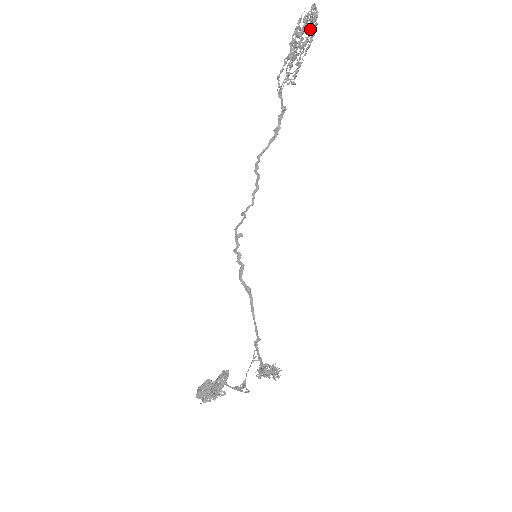
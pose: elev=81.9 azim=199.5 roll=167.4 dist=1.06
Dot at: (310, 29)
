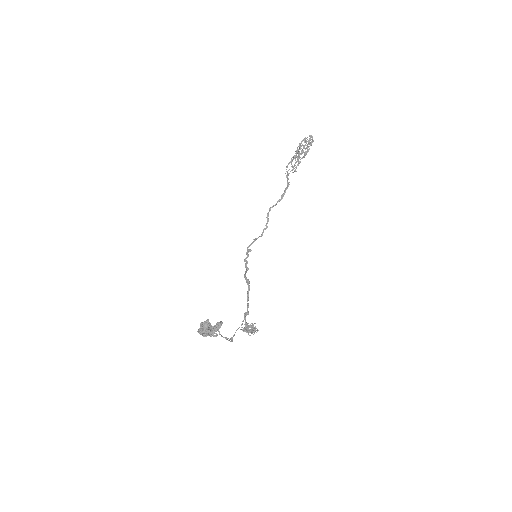
Dot at: (308, 146)
